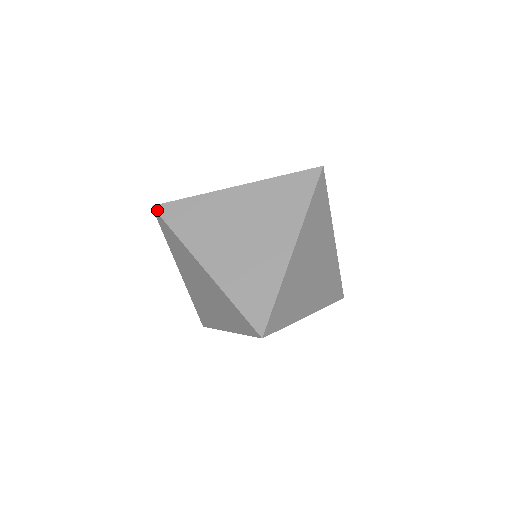
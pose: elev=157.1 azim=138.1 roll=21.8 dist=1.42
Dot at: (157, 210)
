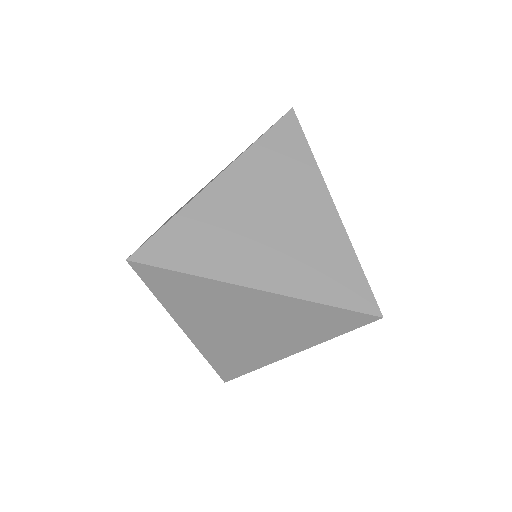
Dot at: occluded
